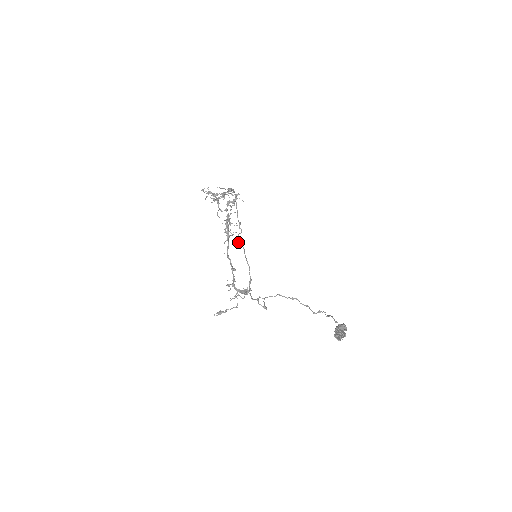
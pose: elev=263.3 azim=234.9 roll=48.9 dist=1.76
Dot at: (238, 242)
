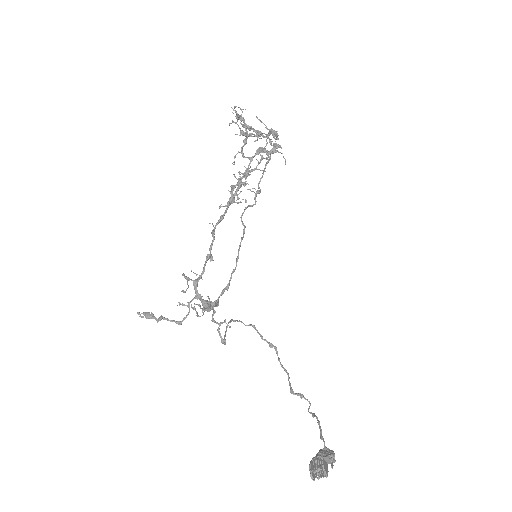
Dot at: (241, 217)
